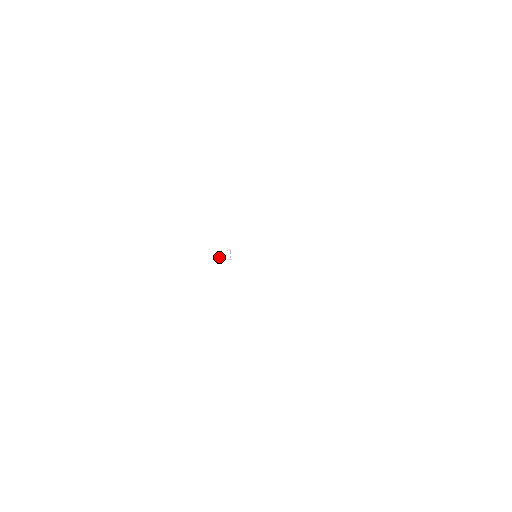
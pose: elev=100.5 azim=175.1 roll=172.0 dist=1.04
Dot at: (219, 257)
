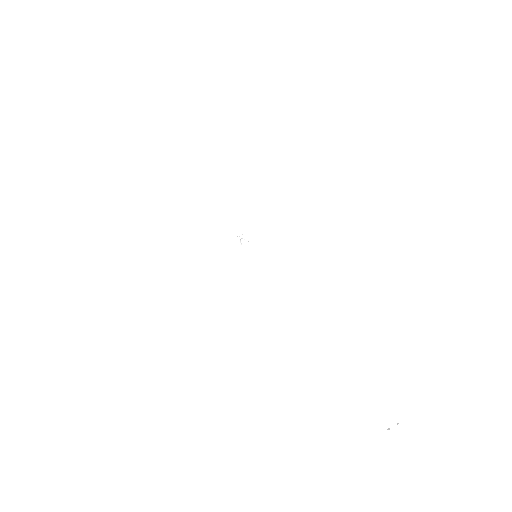
Dot at: (237, 237)
